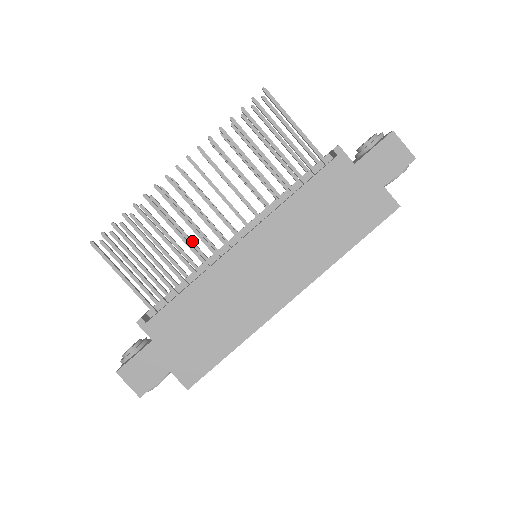
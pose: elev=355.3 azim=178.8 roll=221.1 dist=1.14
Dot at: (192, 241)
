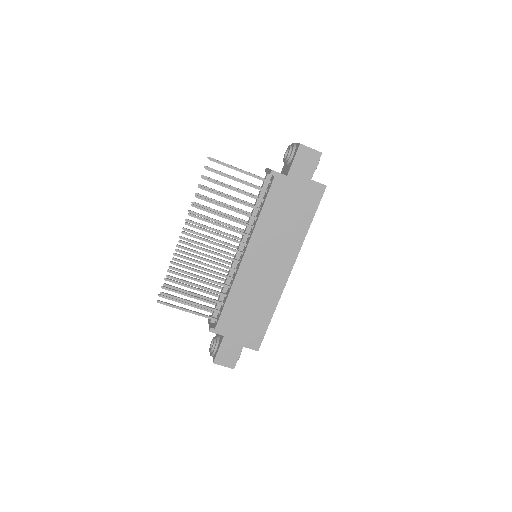
Dot at: (213, 266)
